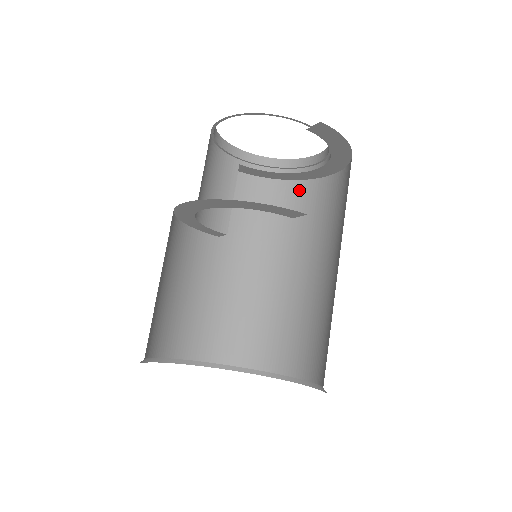
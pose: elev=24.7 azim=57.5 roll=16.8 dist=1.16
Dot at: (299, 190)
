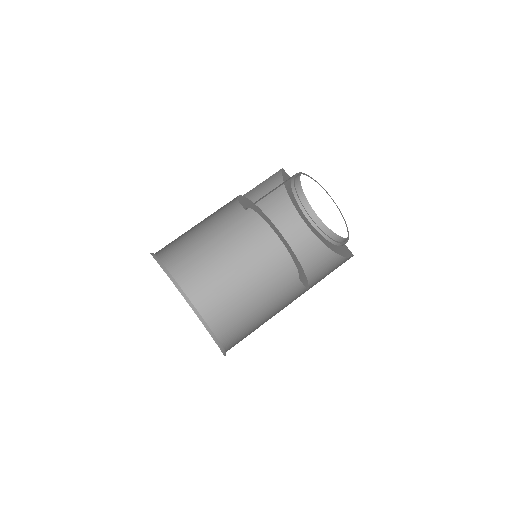
Dot at: (288, 210)
